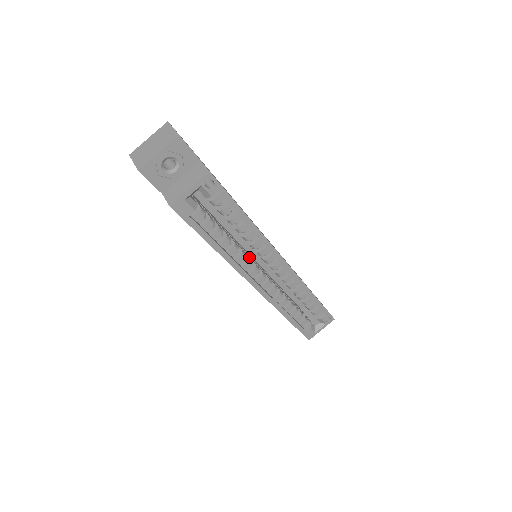
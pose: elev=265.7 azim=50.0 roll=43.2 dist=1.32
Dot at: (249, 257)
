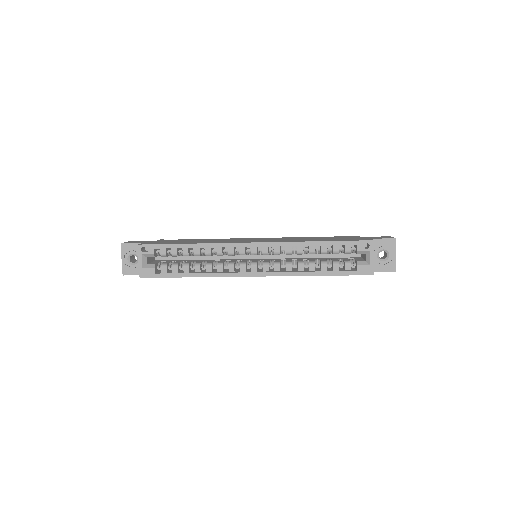
Dot at: (232, 262)
